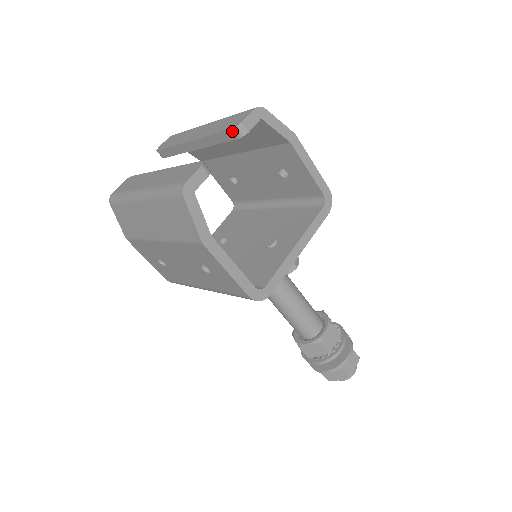
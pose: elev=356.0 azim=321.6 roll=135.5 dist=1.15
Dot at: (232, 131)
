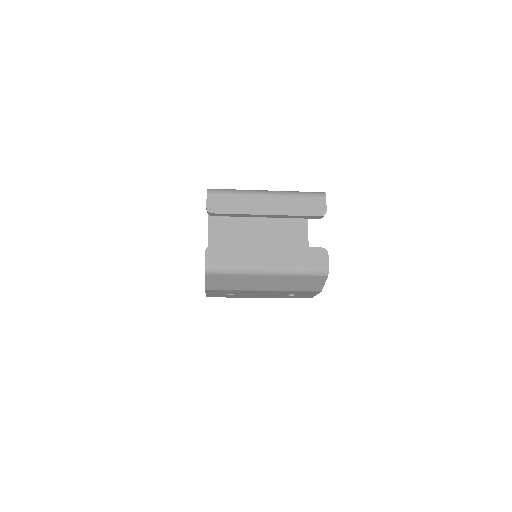
Dot at: (320, 217)
